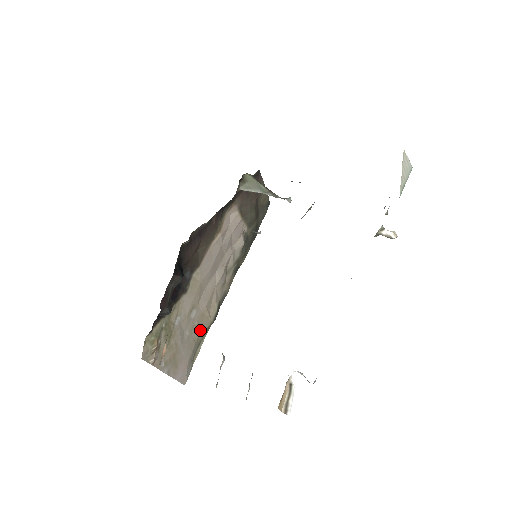
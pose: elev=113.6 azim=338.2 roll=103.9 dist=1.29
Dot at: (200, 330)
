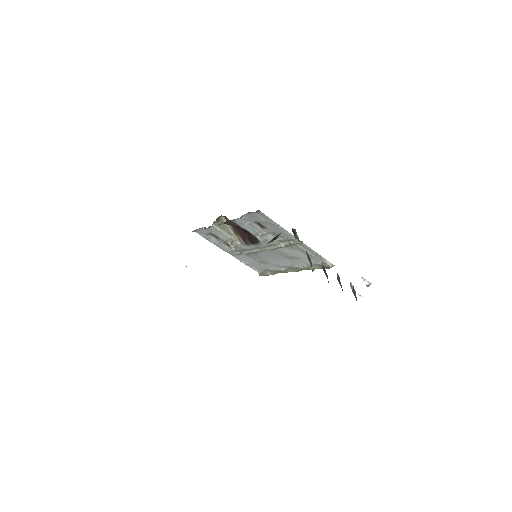
Dot at: occluded
